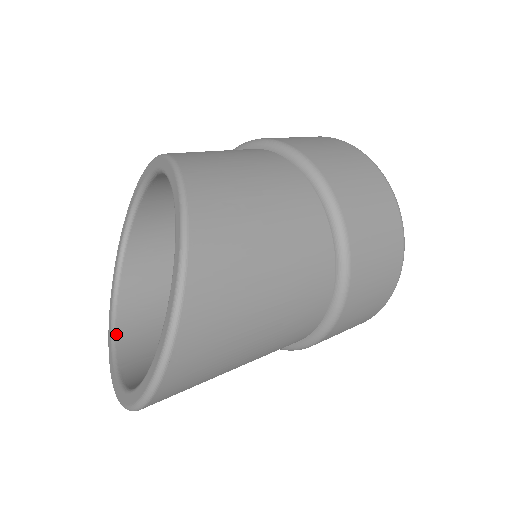
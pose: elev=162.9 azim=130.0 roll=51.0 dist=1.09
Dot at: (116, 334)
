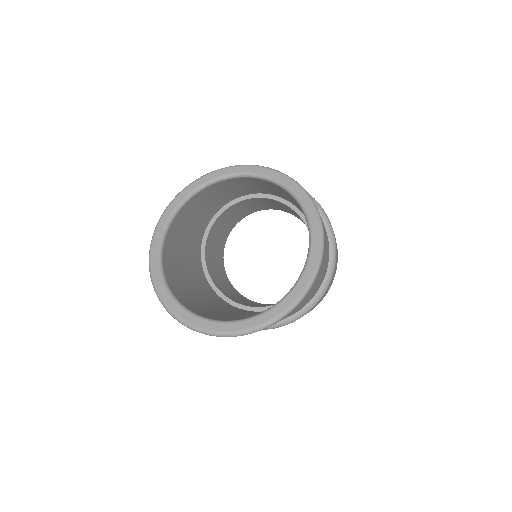
Dot at: (163, 261)
